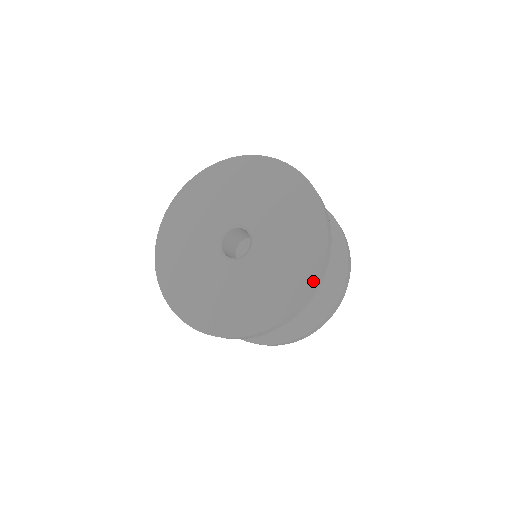
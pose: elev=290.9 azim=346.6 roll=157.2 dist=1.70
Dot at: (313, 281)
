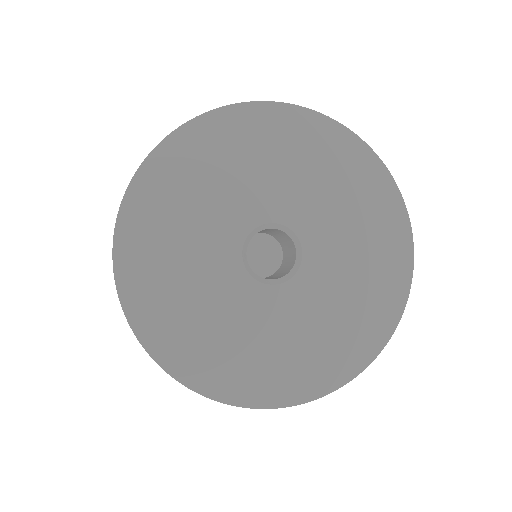
Dot at: (405, 219)
